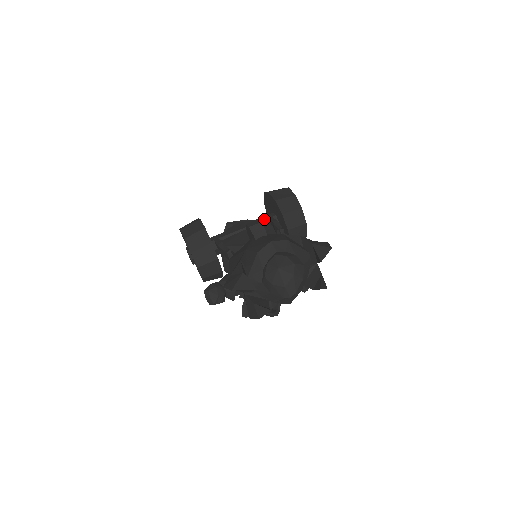
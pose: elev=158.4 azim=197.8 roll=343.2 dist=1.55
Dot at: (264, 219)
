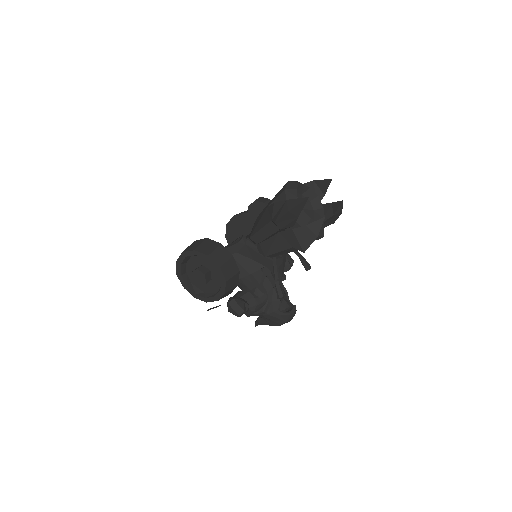
Dot at: (241, 236)
